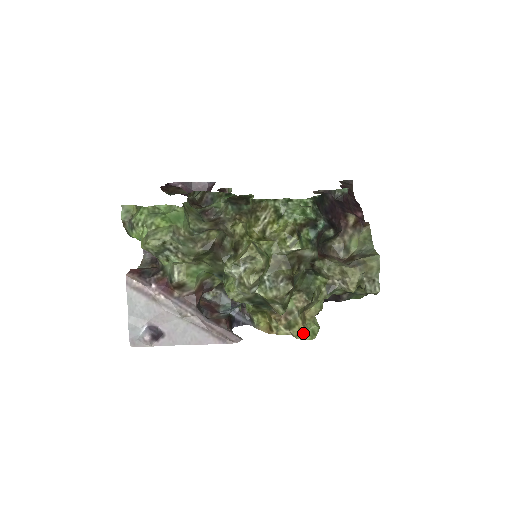
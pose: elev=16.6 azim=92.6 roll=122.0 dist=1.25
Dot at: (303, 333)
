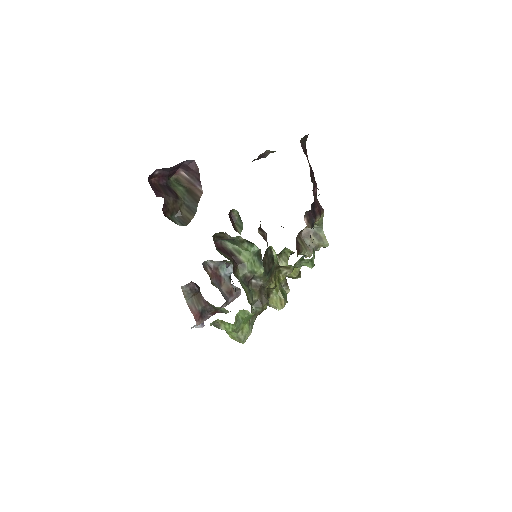
Dot at: occluded
